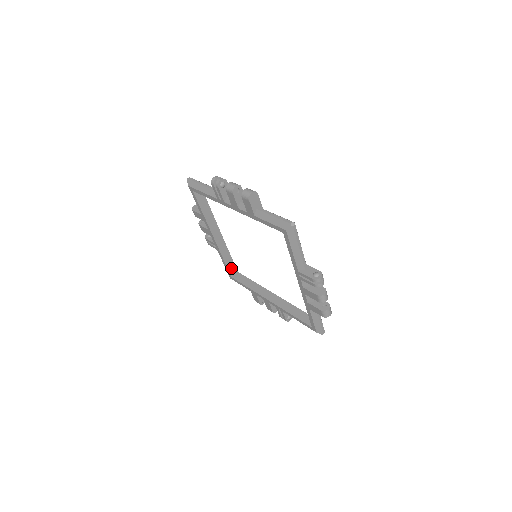
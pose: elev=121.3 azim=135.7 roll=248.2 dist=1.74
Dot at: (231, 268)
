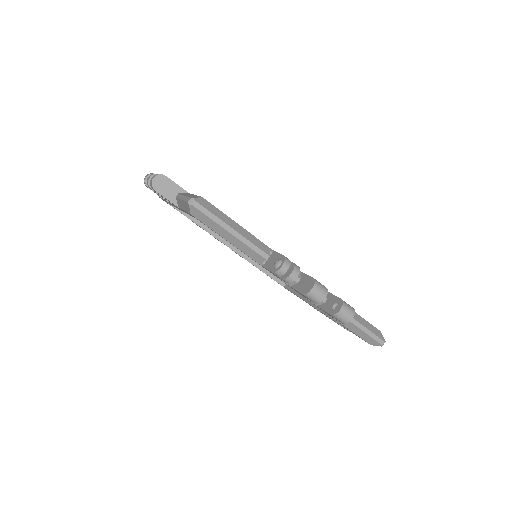
Dot at: occluded
